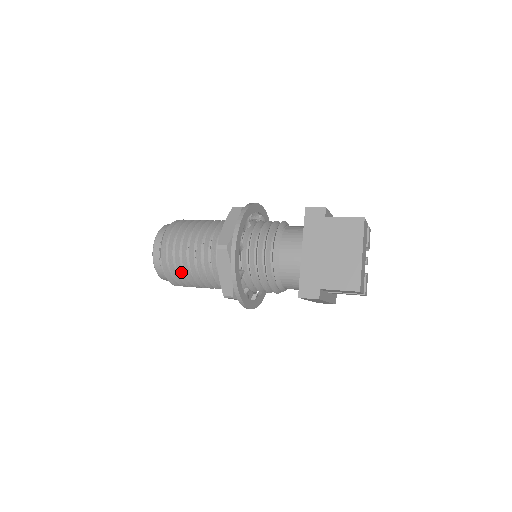
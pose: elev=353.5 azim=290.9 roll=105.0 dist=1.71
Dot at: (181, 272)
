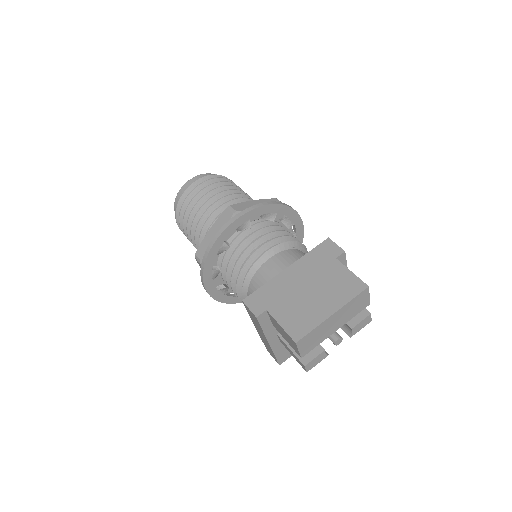
Dot at: (189, 213)
